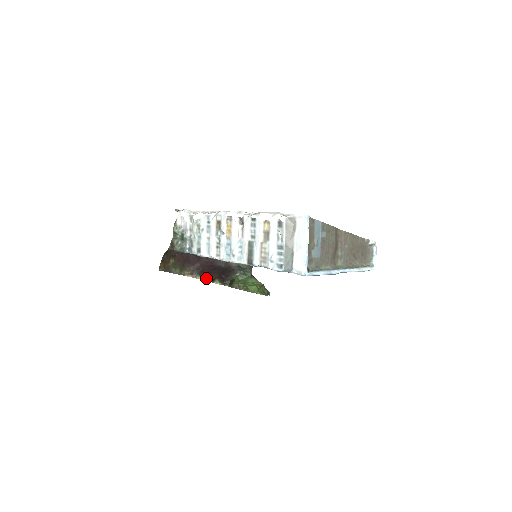
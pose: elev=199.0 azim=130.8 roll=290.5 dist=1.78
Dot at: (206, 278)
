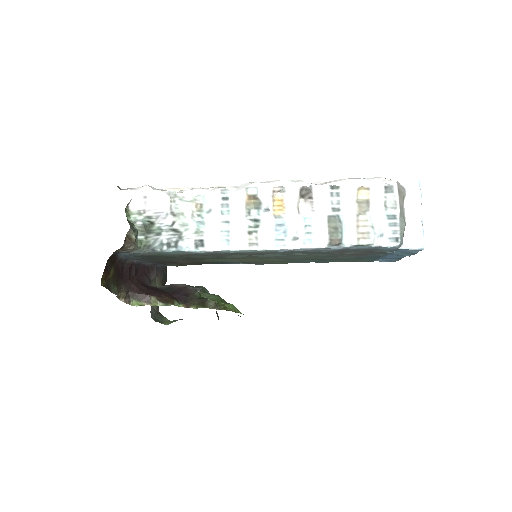
Dot at: (153, 301)
